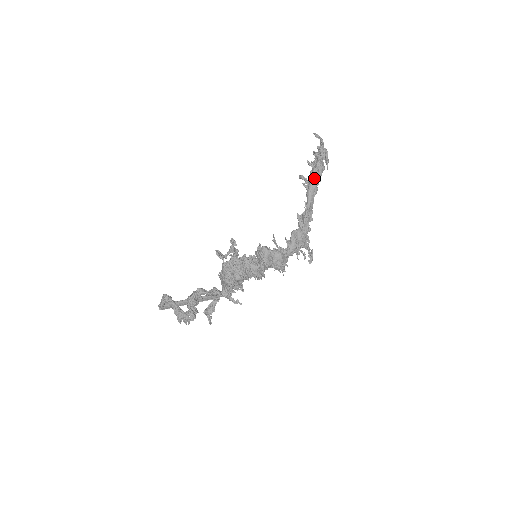
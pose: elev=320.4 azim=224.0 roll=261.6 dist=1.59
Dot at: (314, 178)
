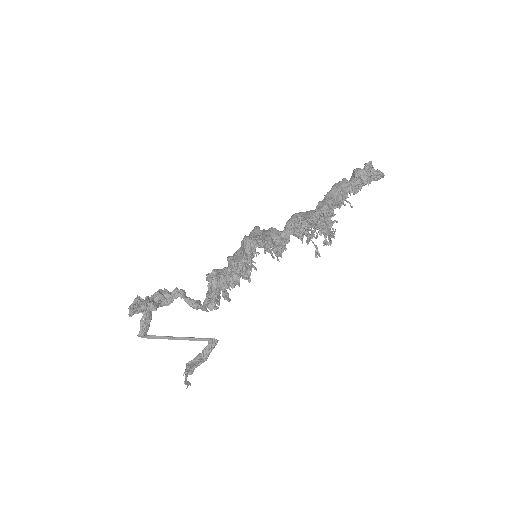
Dot at: occluded
